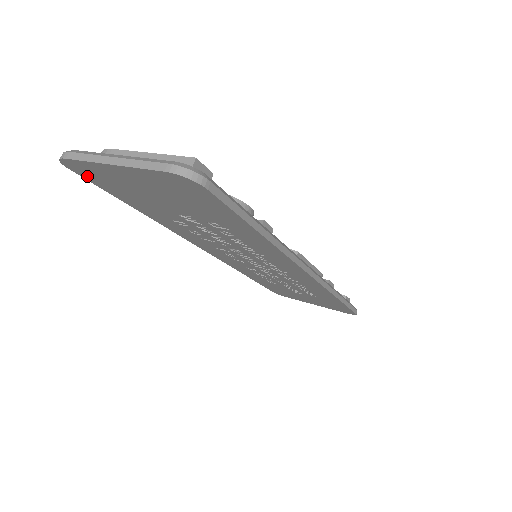
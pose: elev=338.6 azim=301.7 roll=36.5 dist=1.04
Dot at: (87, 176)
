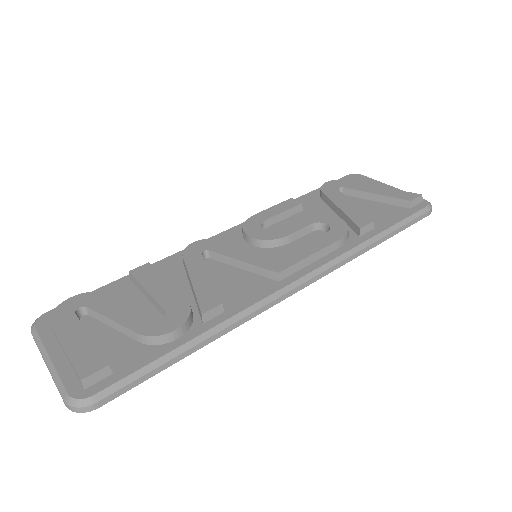
Dot at: occluded
